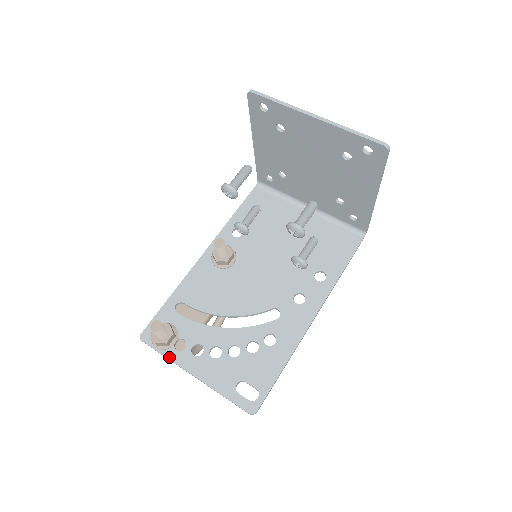
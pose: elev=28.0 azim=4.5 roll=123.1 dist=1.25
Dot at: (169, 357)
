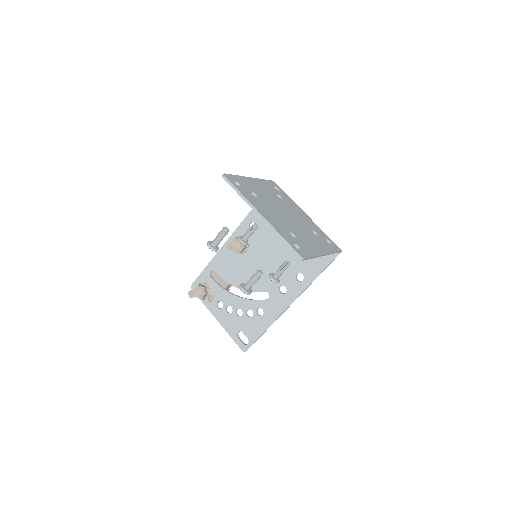
Dot at: (205, 304)
